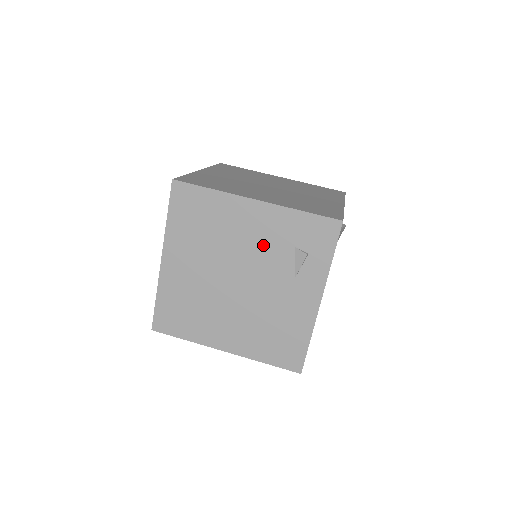
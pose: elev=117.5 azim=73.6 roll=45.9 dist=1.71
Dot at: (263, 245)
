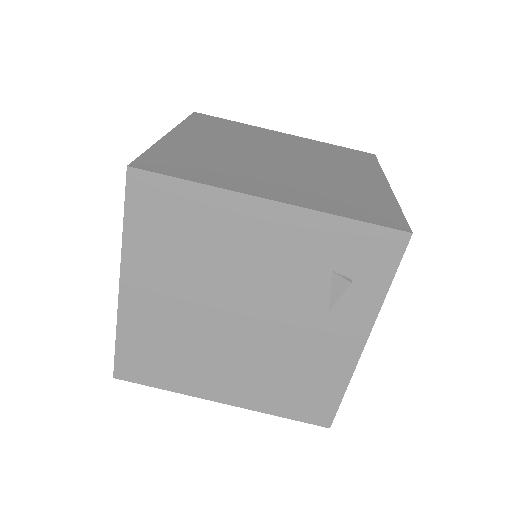
Dot at: (281, 267)
